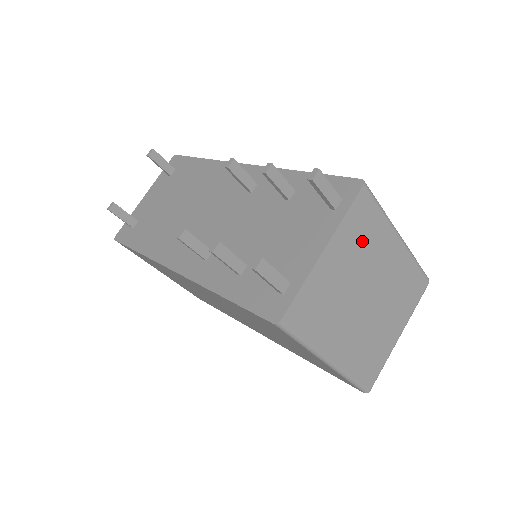
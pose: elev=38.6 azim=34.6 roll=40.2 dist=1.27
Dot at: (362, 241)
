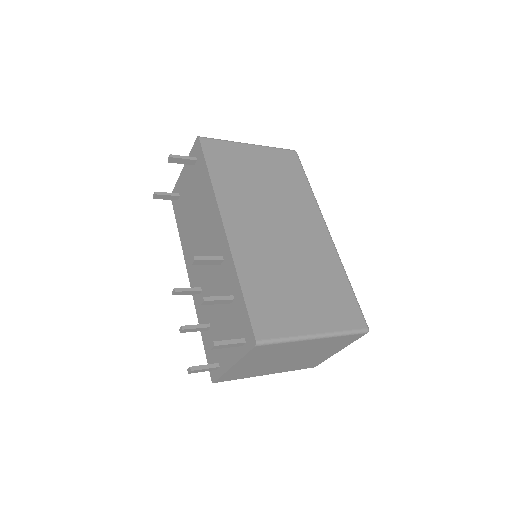
Dot at: (269, 353)
